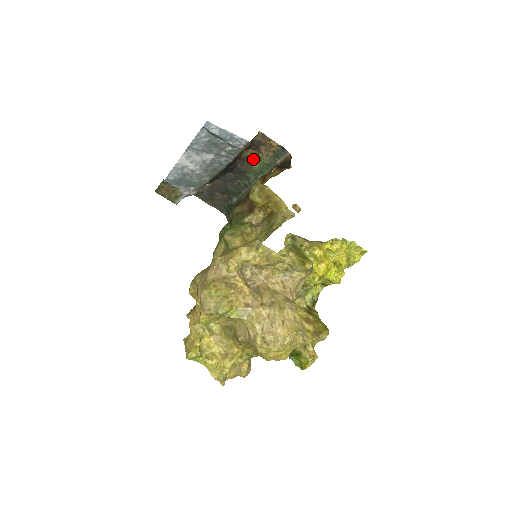
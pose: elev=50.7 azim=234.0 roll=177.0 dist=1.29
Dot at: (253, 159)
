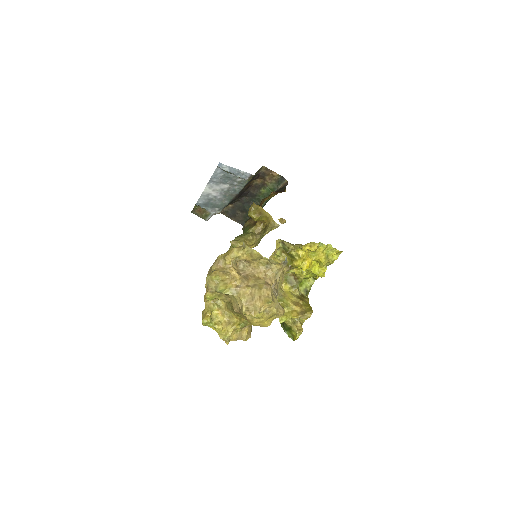
Dot at: (261, 186)
